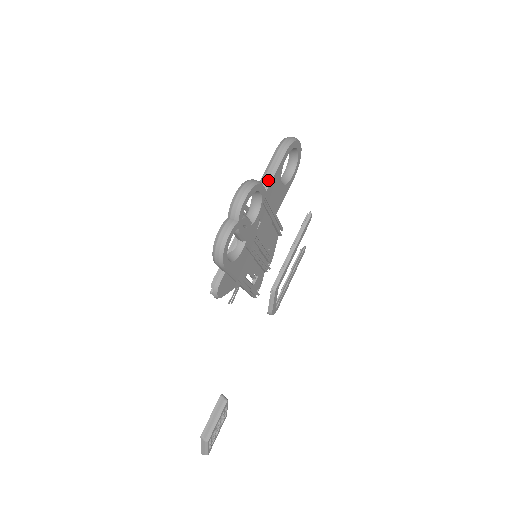
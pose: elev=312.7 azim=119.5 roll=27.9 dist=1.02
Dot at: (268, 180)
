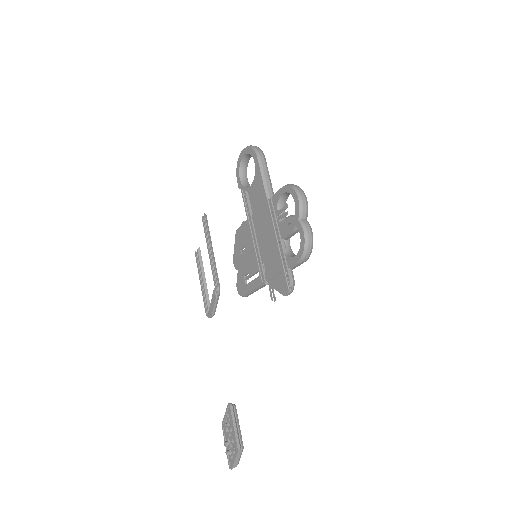
Dot at: (270, 185)
